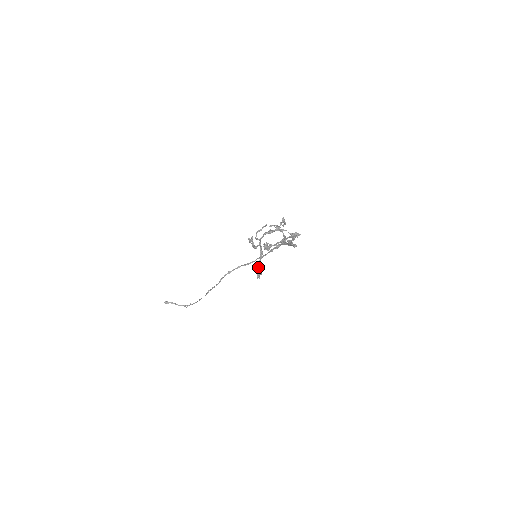
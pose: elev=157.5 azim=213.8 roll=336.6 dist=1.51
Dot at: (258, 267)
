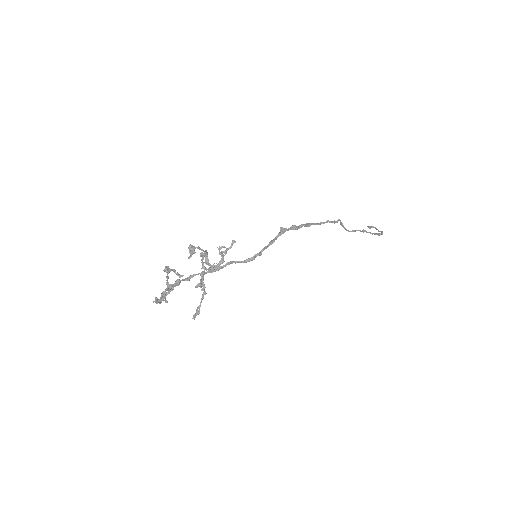
Dot at: (200, 302)
